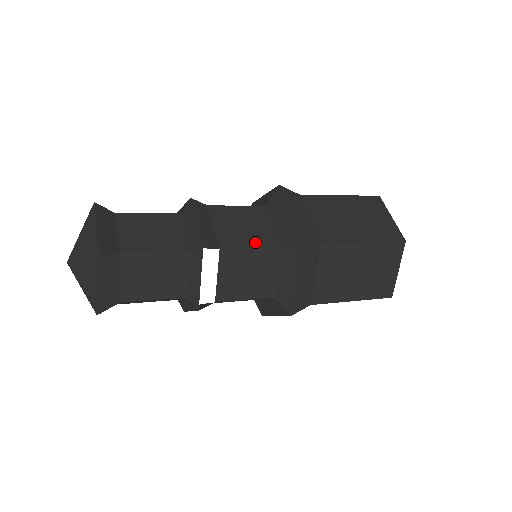
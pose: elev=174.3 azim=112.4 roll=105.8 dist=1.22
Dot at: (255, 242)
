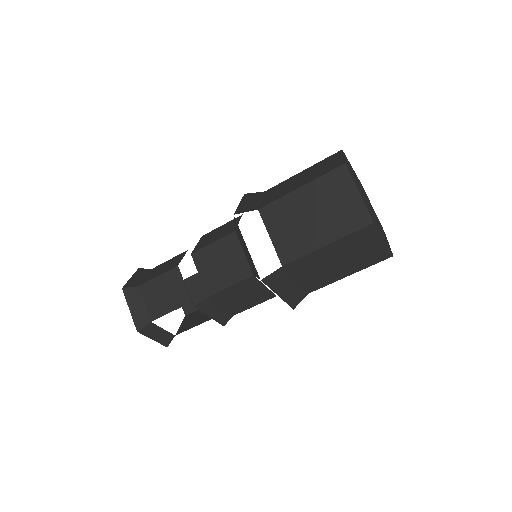
Dot at: occluded
